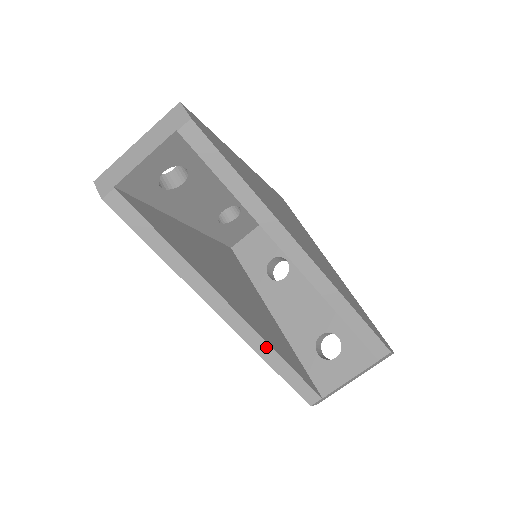
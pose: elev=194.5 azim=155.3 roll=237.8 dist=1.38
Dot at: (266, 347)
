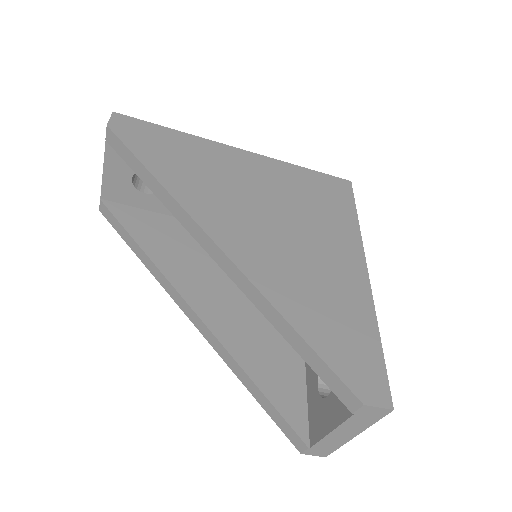
Dot at: (234, 362)
